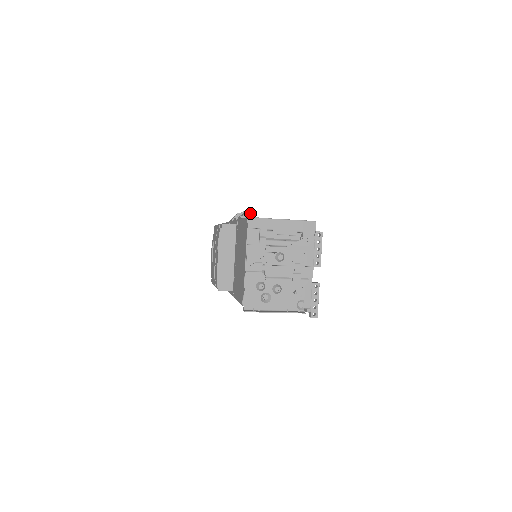
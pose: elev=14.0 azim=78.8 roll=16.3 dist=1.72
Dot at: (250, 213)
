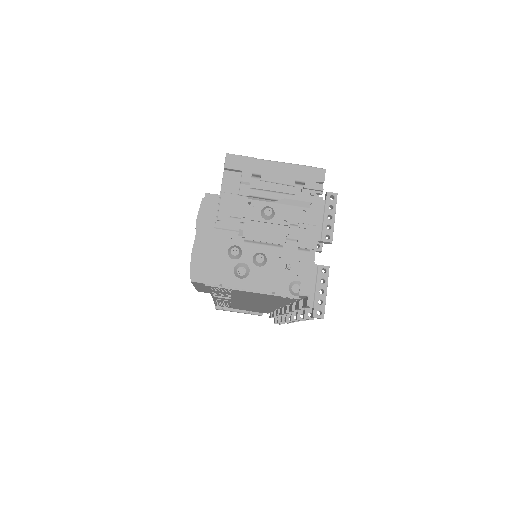
Dot at: occluded
